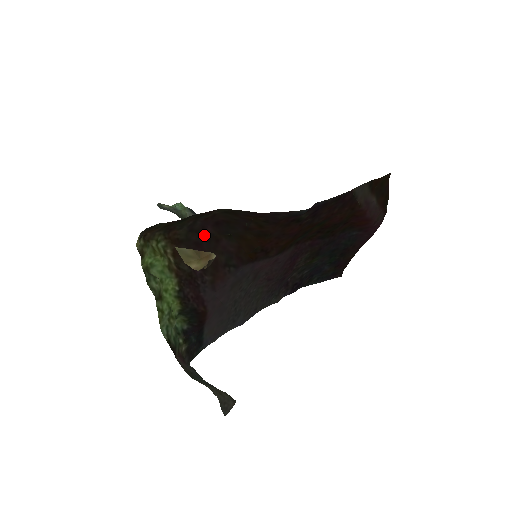
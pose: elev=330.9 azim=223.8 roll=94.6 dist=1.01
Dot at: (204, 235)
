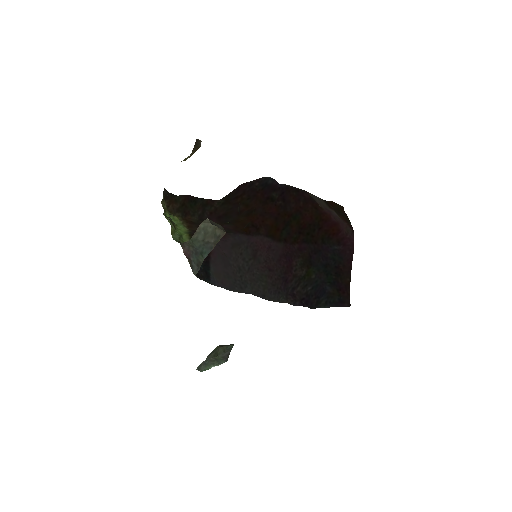
Dot at: occluded
